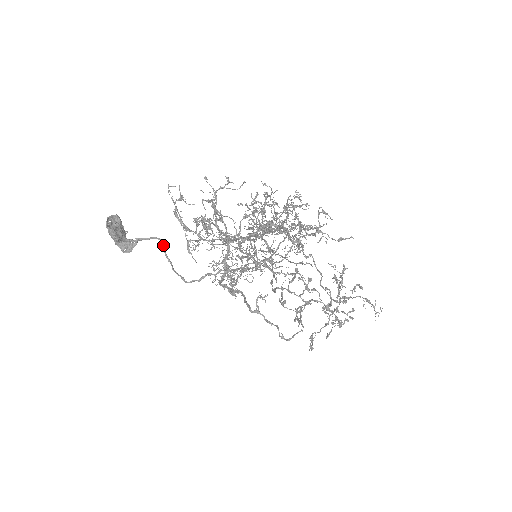
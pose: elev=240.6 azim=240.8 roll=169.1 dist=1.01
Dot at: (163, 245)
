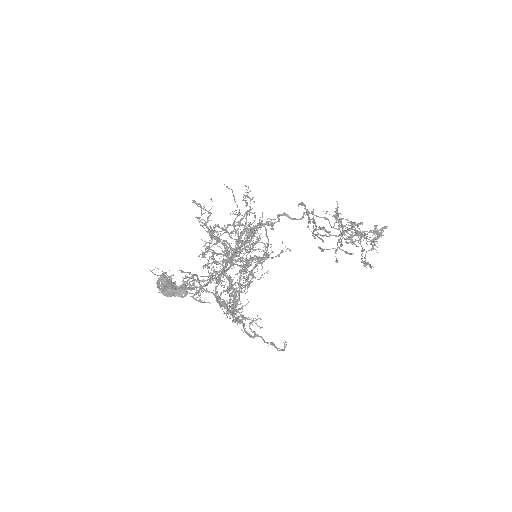
Dot at: occluded
